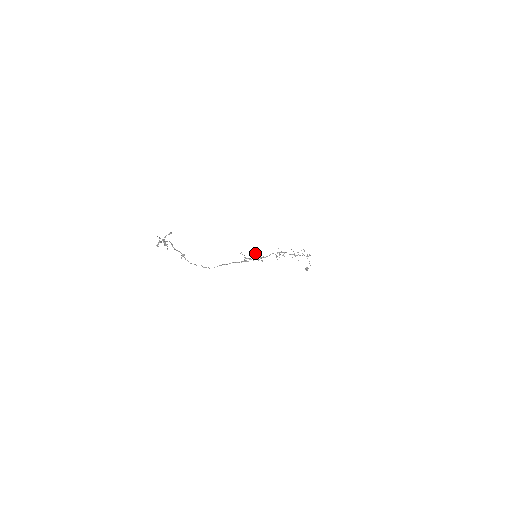
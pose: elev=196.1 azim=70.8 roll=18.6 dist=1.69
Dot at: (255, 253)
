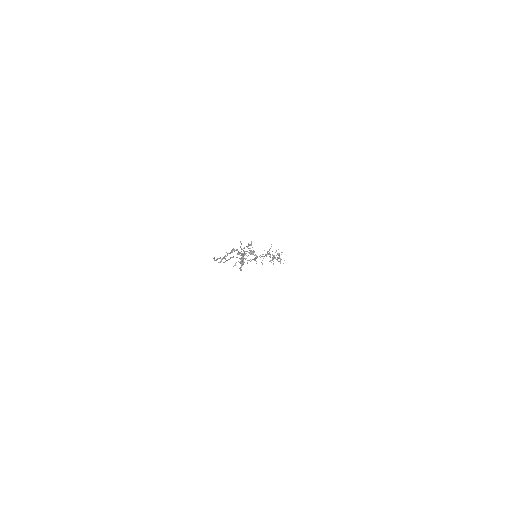
Dot at: occluded
